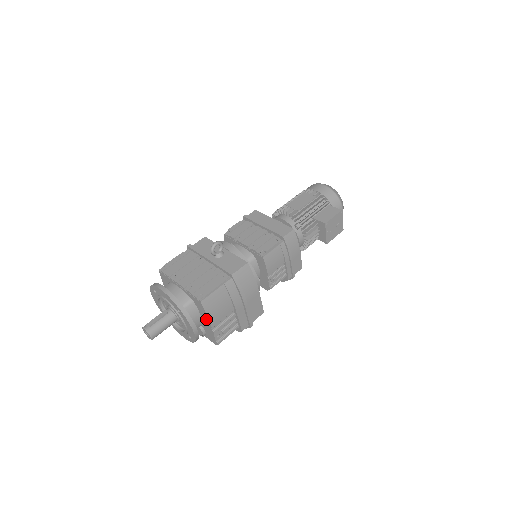
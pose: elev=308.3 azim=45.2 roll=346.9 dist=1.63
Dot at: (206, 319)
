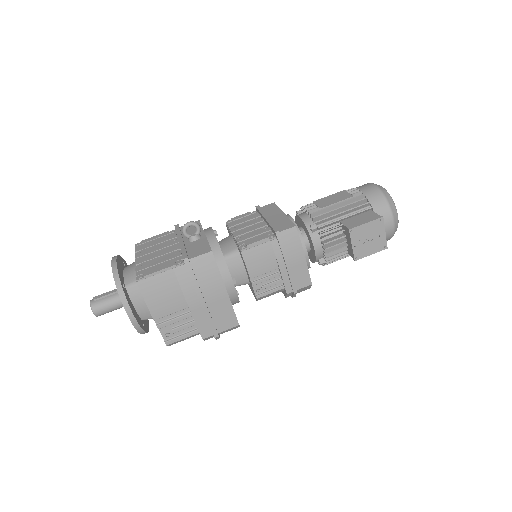
Dot at: (149, 307)
